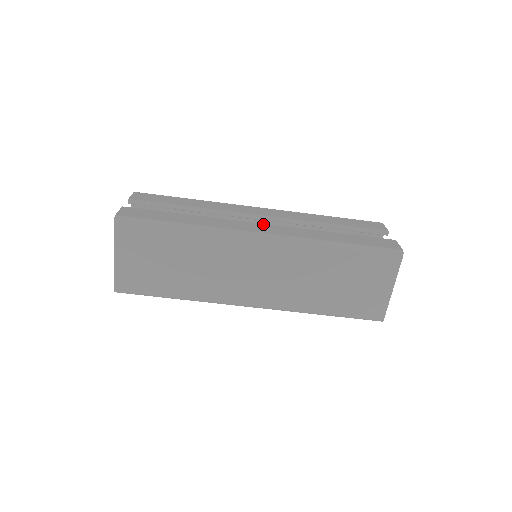
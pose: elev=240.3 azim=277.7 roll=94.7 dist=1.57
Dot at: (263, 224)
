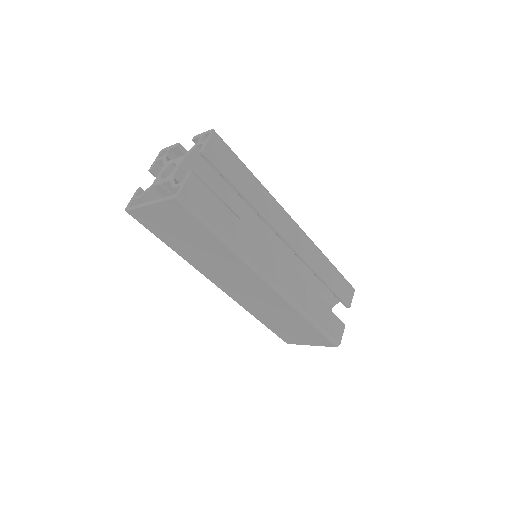
Dot at: (282, 264)
